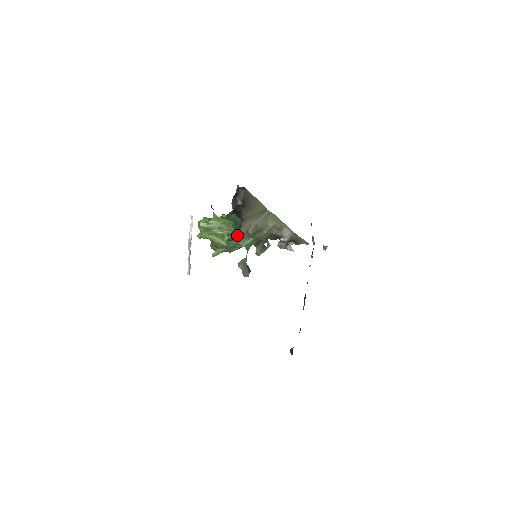
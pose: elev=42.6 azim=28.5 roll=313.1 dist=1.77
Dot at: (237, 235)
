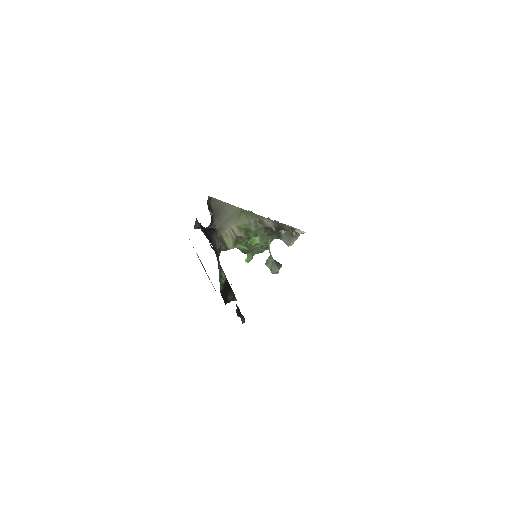
Dot at: (228, 243)
